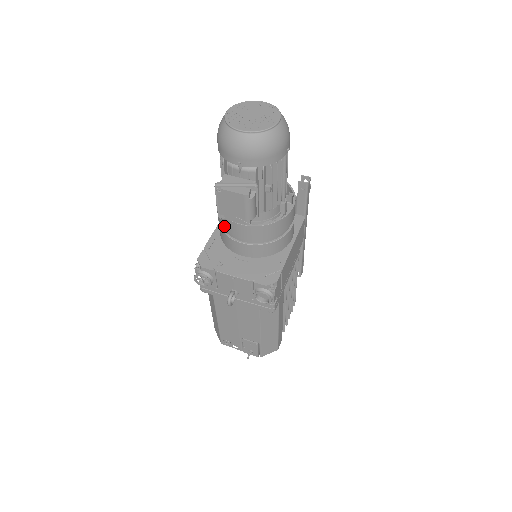
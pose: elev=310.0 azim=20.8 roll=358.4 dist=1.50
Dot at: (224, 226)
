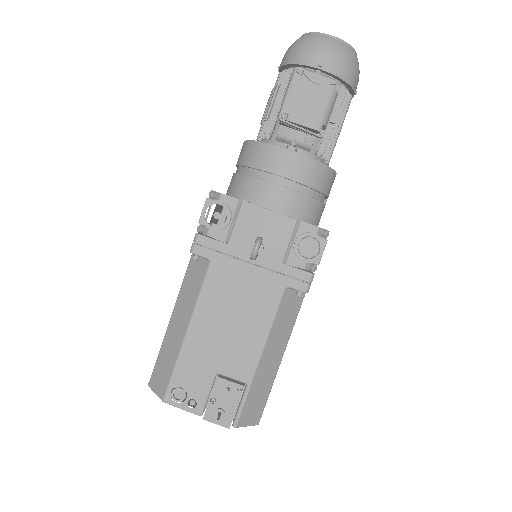
Dot at: (258, 162)
